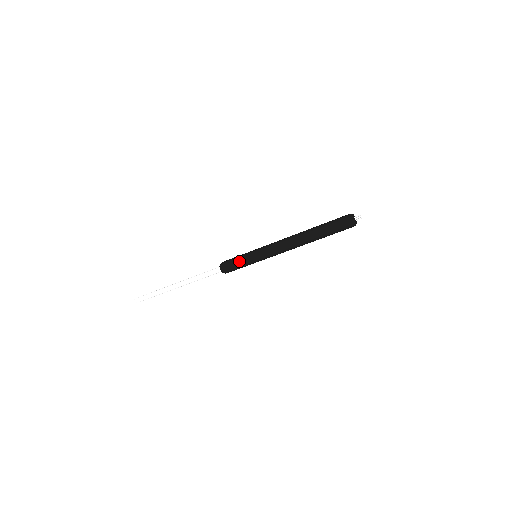
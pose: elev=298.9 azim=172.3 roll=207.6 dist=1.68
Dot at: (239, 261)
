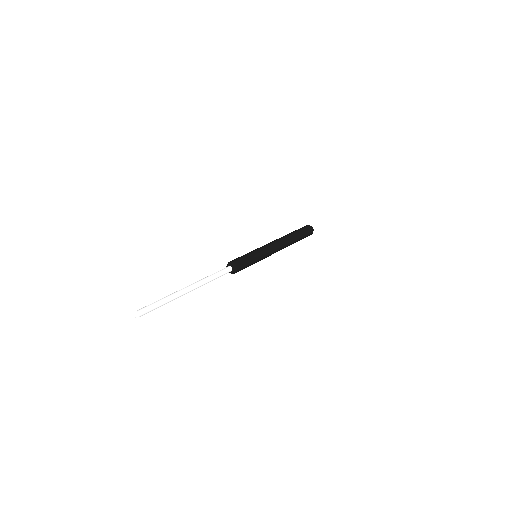
Dot at: (249, 257)
